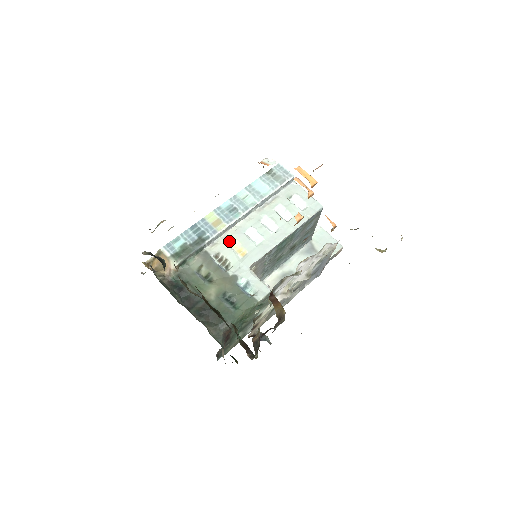
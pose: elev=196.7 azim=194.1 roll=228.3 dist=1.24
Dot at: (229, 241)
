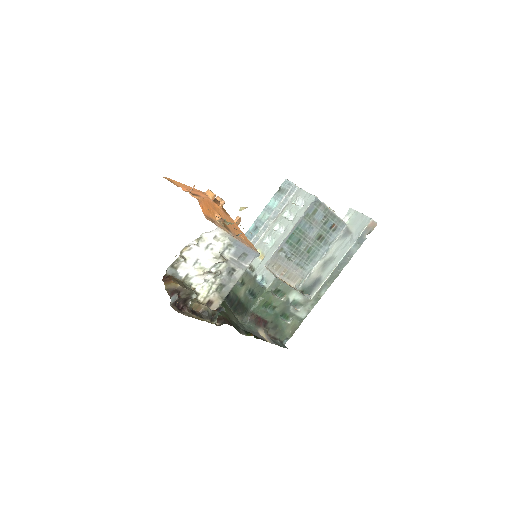
Dot at: occluded
